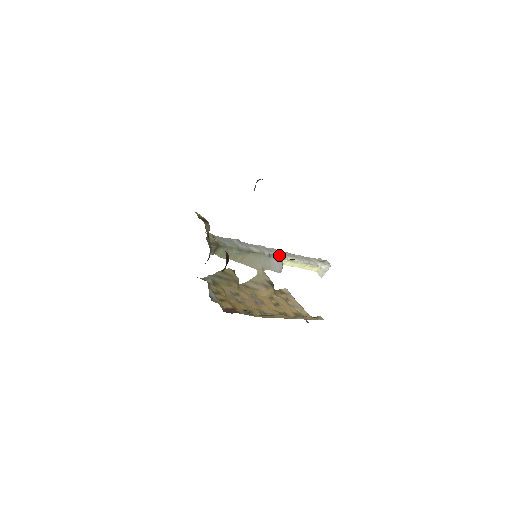
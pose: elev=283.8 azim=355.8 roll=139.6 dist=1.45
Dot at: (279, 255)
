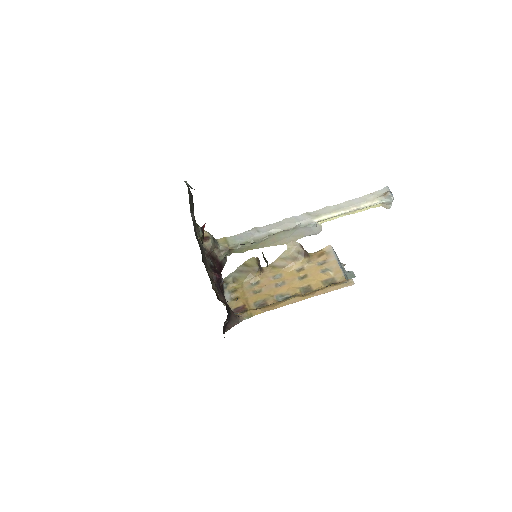
Dot at: (310, 220)
